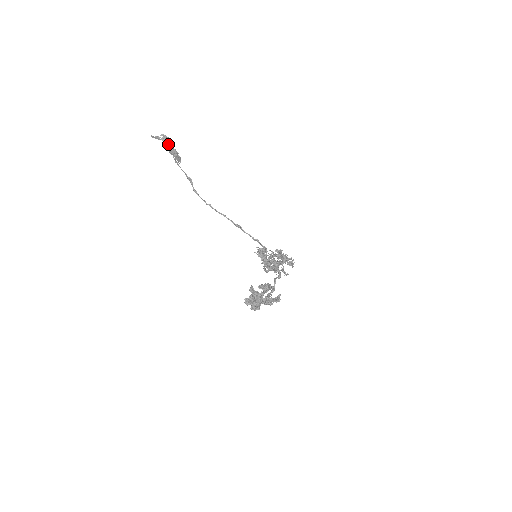
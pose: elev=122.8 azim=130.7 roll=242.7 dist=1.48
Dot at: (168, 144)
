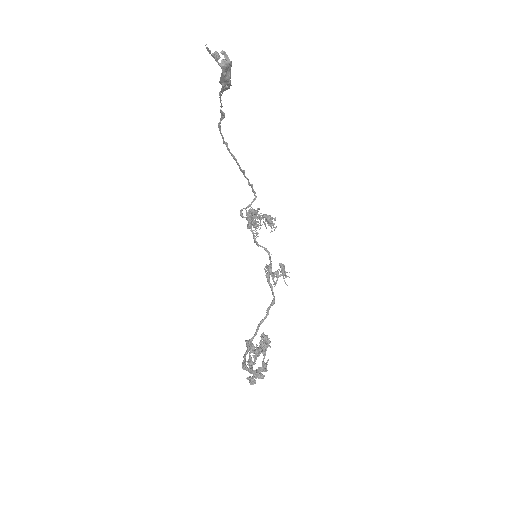
Dot at: (226, 74)
